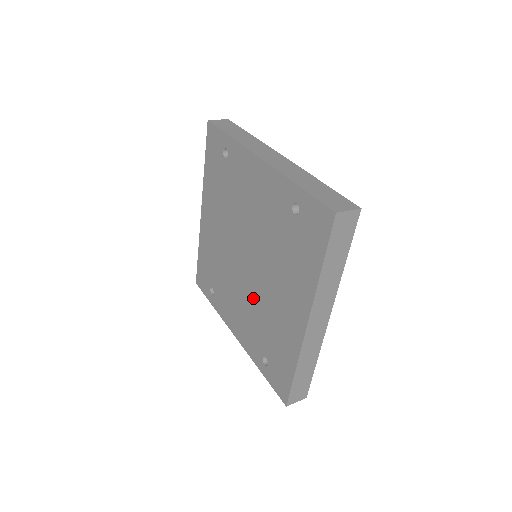
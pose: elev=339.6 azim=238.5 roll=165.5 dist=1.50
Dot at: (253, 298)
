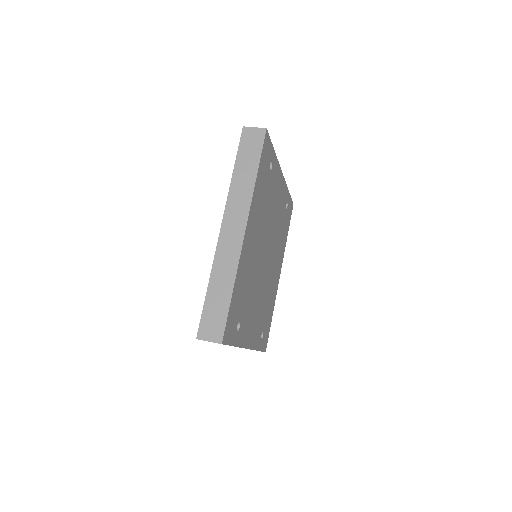
Dot at: occluded
